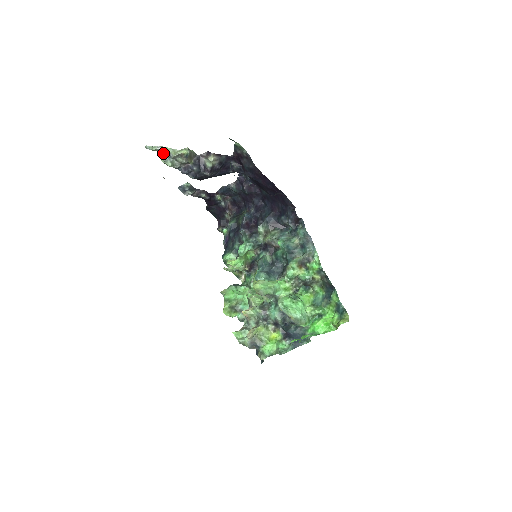
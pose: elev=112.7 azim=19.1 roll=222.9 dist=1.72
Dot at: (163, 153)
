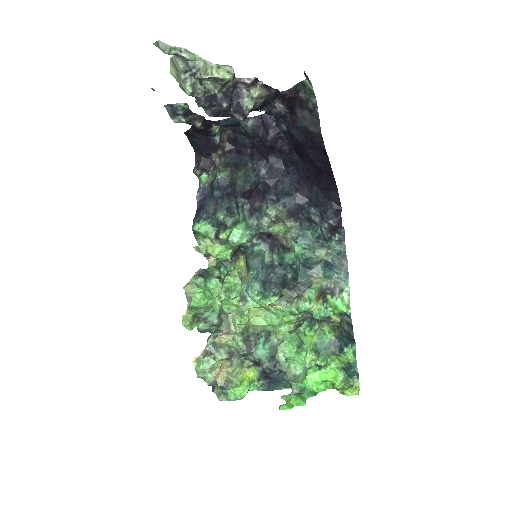
Dot at: (183, 63)
